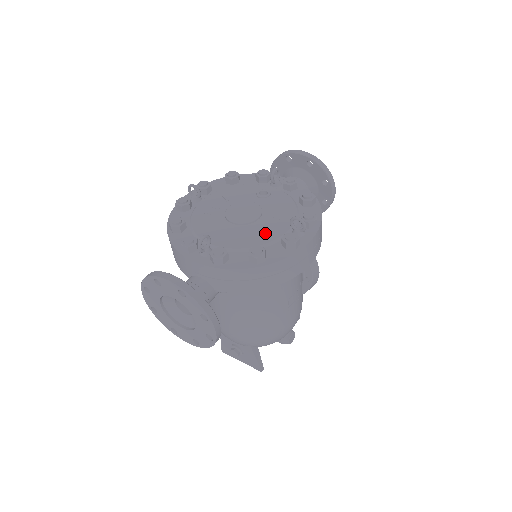
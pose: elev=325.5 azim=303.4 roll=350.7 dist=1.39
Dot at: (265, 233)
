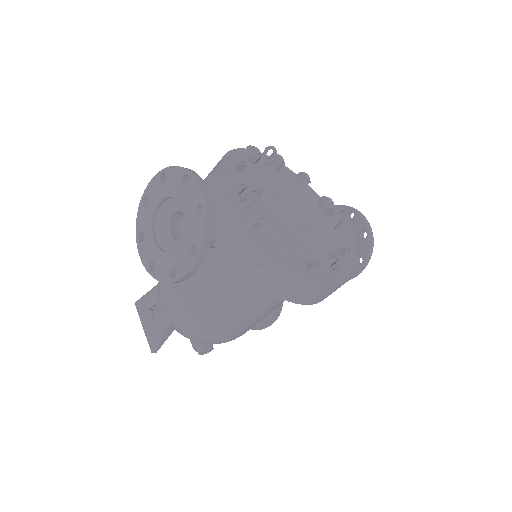
Dot at: (301, 242)
